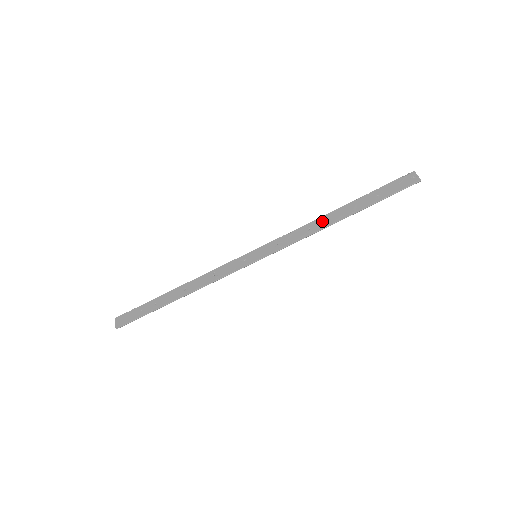
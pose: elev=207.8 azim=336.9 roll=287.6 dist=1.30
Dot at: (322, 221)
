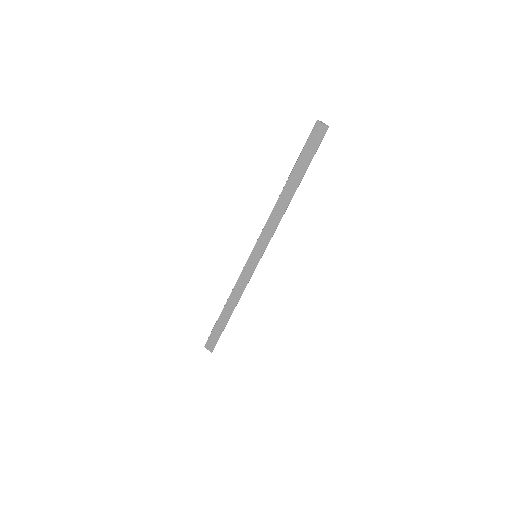
Dot at: (280, 204)
